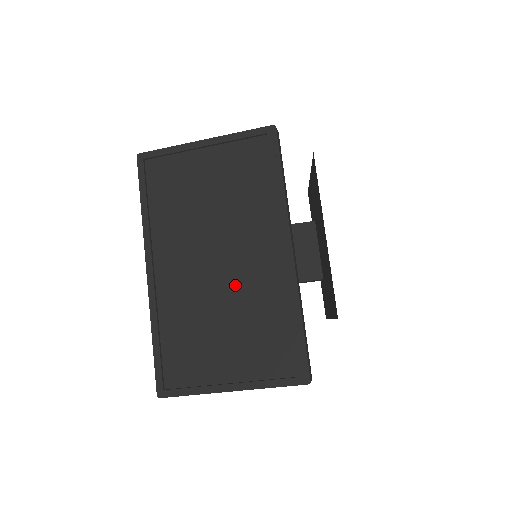
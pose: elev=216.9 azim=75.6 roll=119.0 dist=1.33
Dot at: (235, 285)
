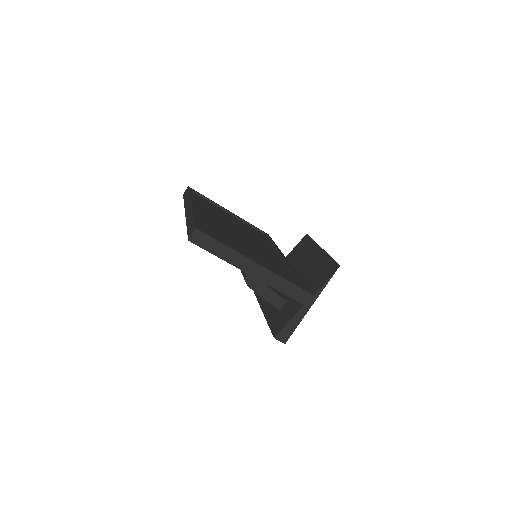
Dot at: (252, 245)
